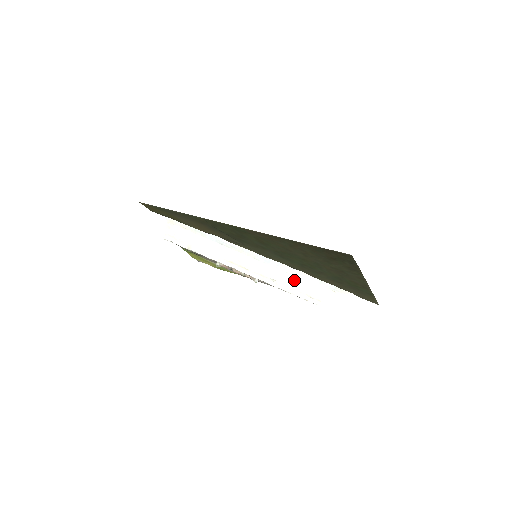
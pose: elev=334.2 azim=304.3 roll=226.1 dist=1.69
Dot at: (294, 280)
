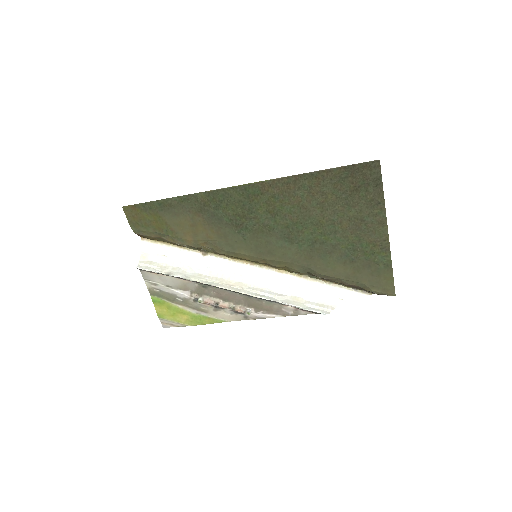
Dot at: (296, 294)
